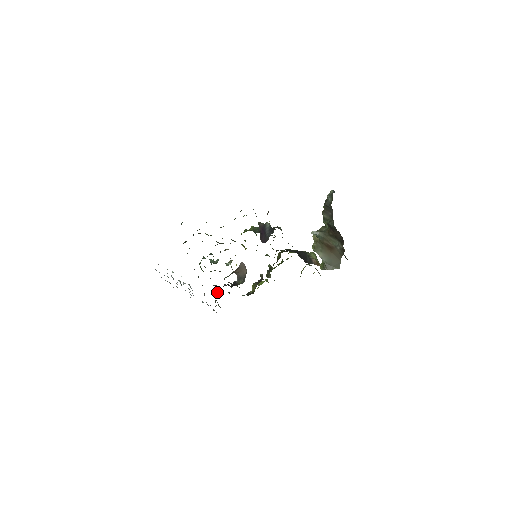
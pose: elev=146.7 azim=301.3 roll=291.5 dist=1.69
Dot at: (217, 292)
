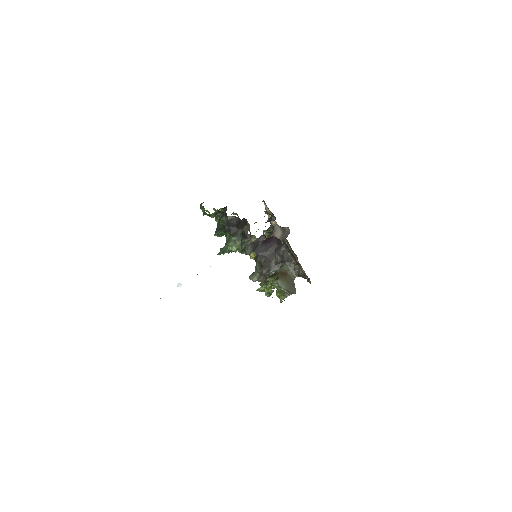
Dot at: (254, 272)
